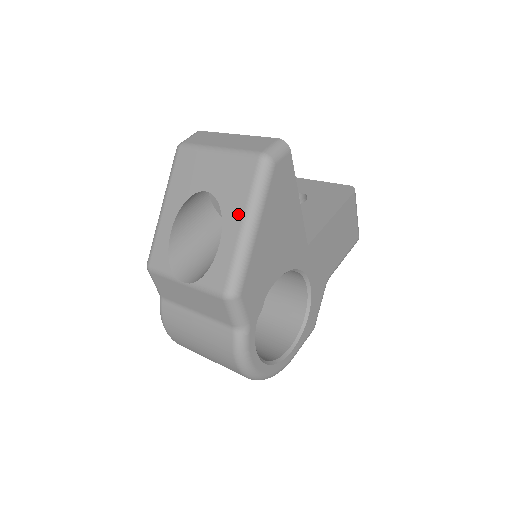
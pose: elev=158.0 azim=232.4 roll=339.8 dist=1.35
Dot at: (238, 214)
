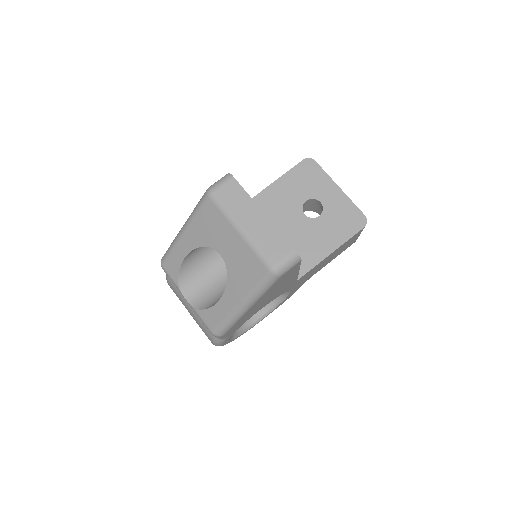
Dot at: (239, 294)
